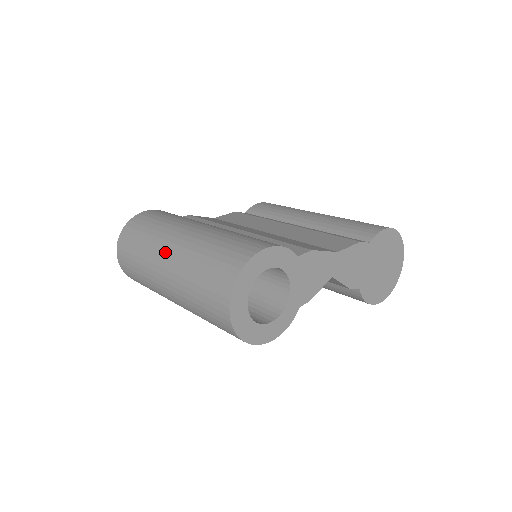
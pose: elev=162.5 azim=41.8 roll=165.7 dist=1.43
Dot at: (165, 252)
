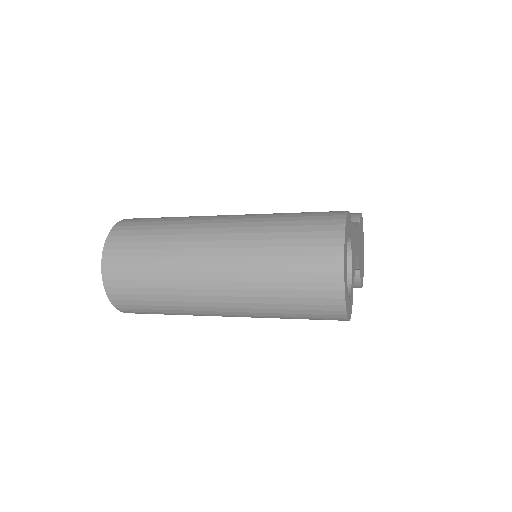
Dot at: (208, 245)
